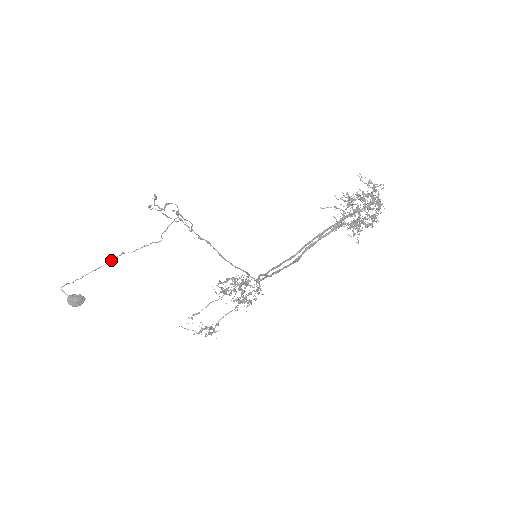
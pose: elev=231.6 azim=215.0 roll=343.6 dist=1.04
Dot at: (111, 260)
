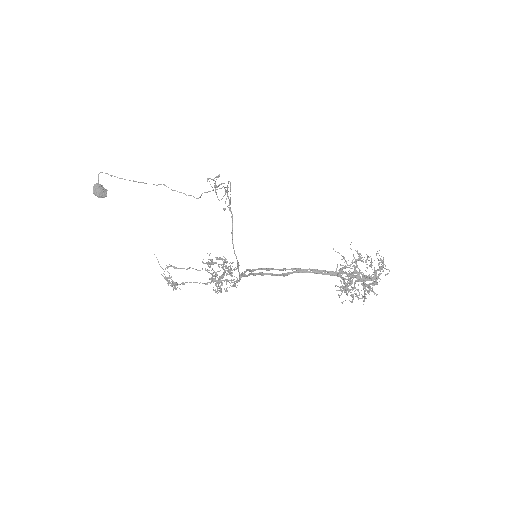
Dot at: occluded
